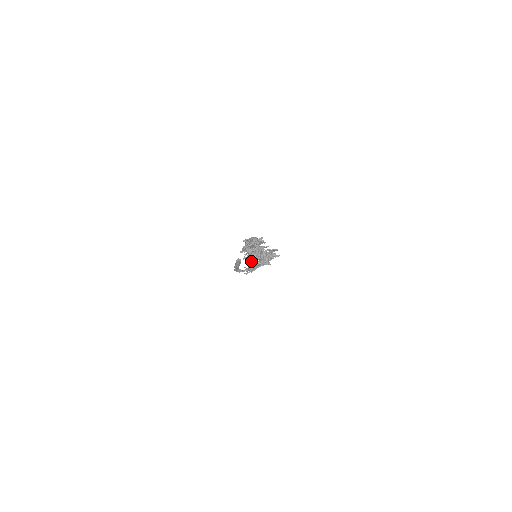
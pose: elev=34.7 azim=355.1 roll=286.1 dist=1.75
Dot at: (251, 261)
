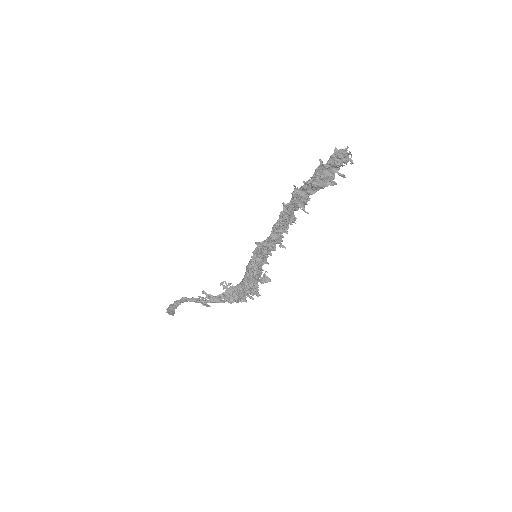
Dot at: occluded
